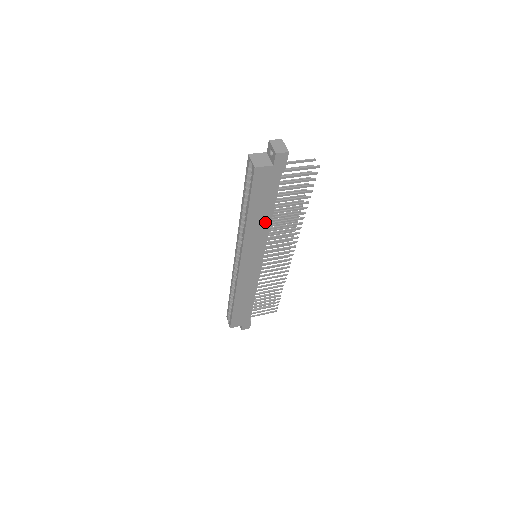
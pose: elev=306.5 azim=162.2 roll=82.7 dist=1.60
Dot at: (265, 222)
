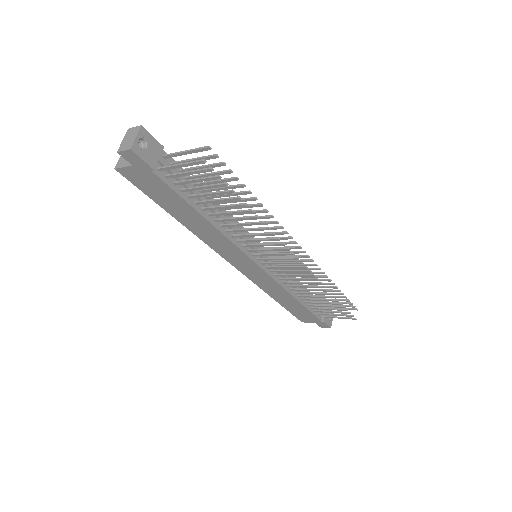
Dot at: (206, 225)
